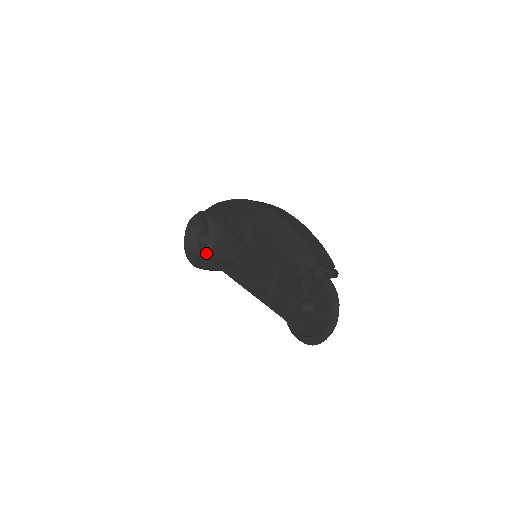
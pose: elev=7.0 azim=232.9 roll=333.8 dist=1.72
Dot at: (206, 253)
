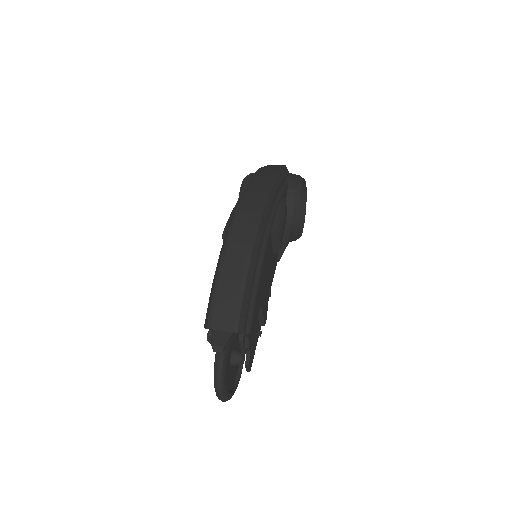
Dot at: occluded
